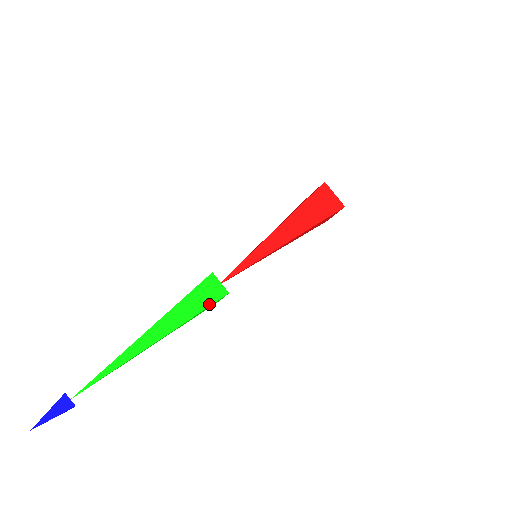
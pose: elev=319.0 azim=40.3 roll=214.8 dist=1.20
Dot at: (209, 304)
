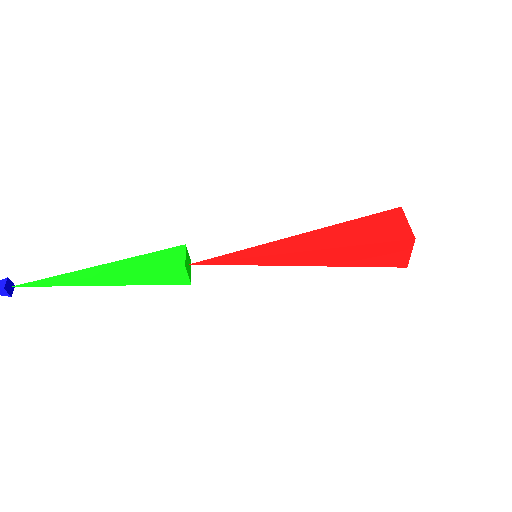
Dot at: (165, 284)
